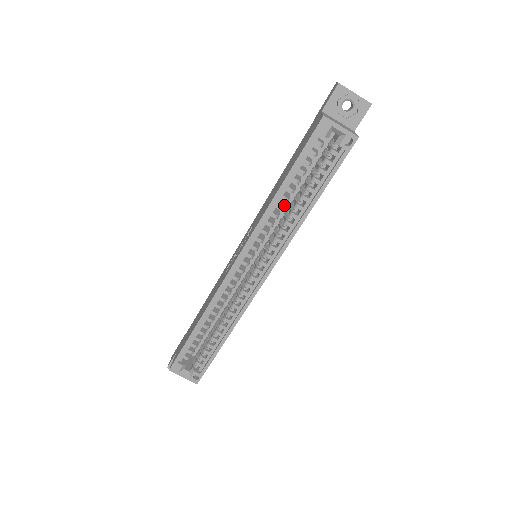
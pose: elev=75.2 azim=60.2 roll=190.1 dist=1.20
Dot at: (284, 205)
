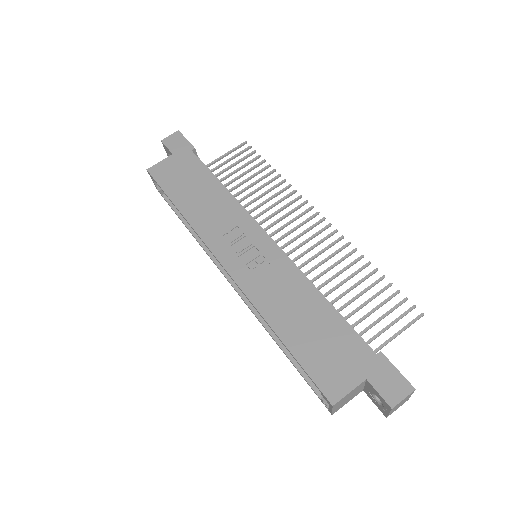
Dot at: occluded
